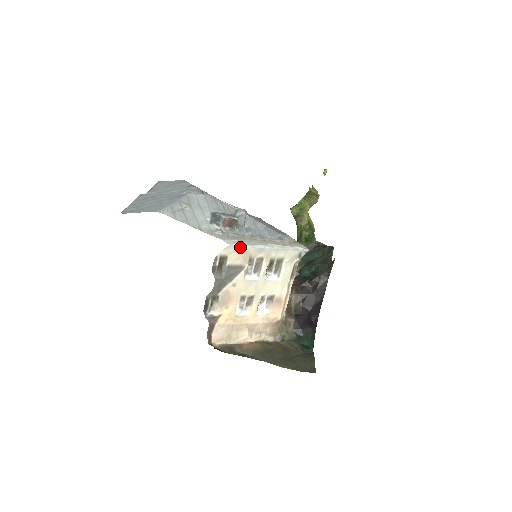
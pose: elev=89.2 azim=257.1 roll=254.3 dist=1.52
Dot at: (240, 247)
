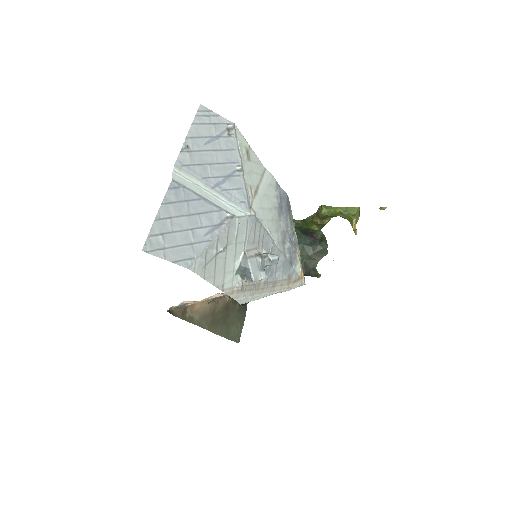
Dot at: (249, 301)
